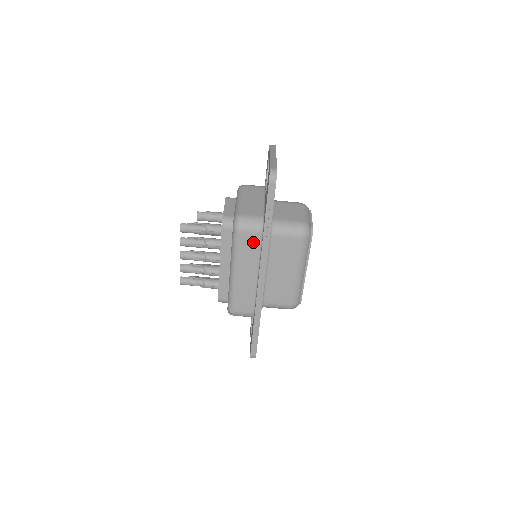
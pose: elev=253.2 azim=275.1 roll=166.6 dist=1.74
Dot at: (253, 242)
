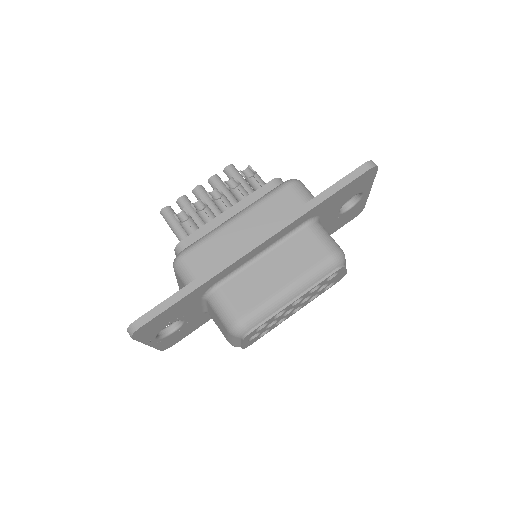
Dot at: (289, 206)
